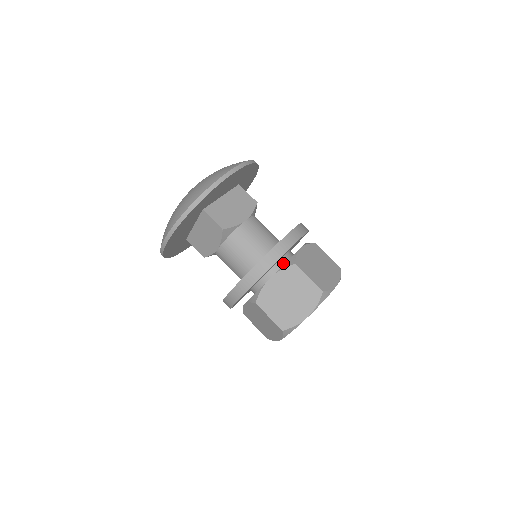
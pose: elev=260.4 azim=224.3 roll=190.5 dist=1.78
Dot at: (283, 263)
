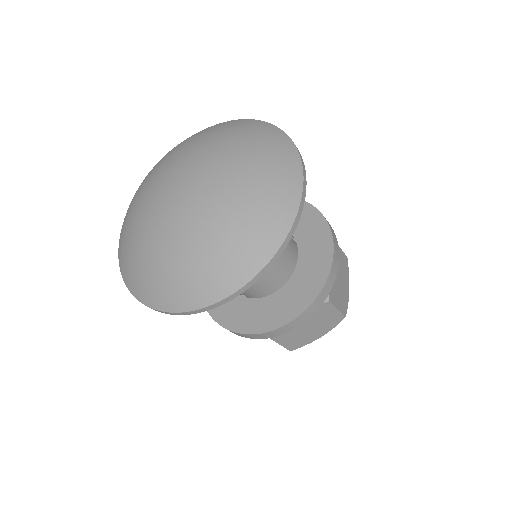
Dot at: occluded
